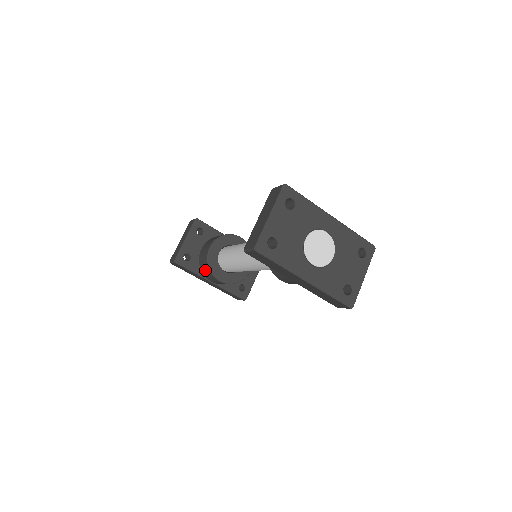
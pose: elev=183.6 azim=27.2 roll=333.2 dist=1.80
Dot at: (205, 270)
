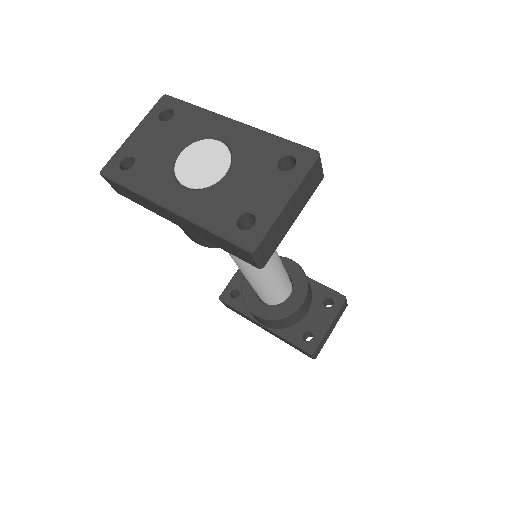
Dot at: occluded
